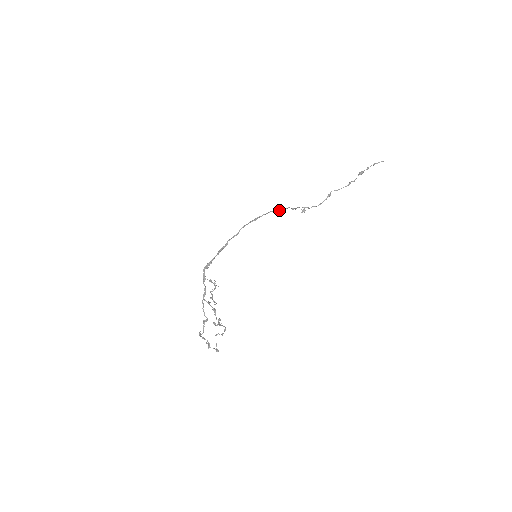
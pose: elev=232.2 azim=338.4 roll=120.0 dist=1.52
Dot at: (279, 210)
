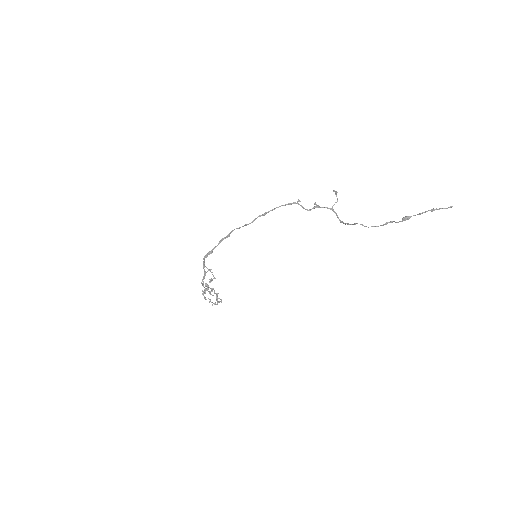
Dot at: (297, 203)
